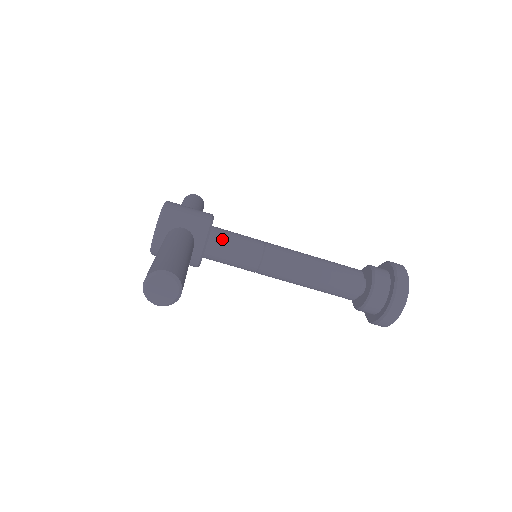
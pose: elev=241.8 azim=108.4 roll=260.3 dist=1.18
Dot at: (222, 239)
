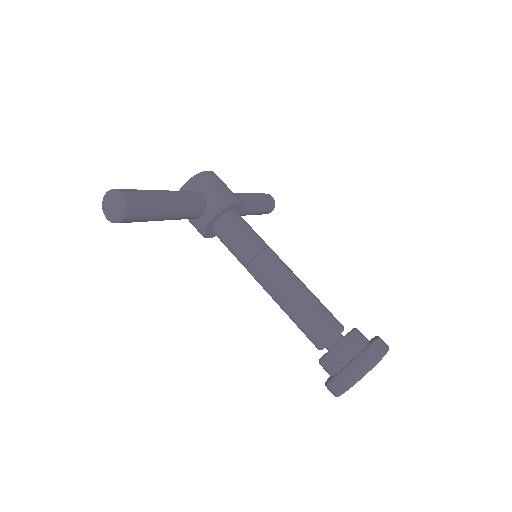
Dot at: (231, 223)
